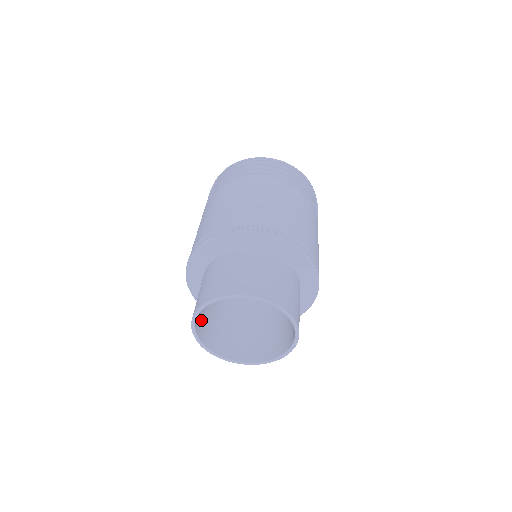
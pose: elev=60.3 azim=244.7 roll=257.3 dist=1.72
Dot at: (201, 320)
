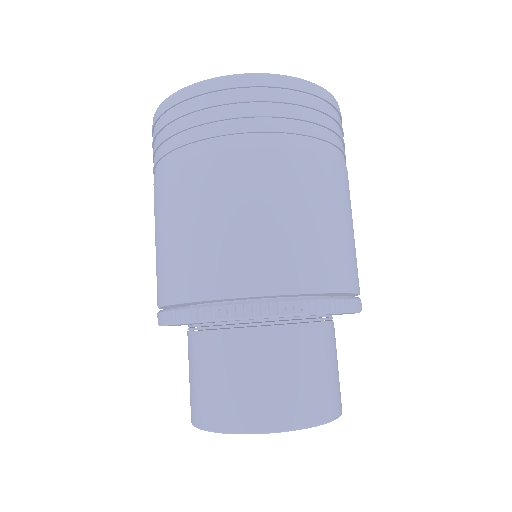
Dot at: occluded
